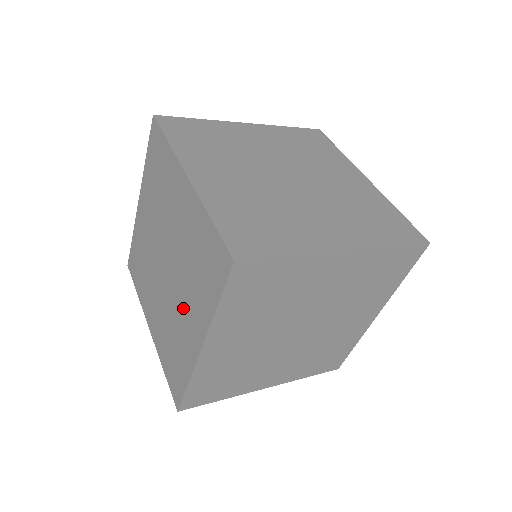
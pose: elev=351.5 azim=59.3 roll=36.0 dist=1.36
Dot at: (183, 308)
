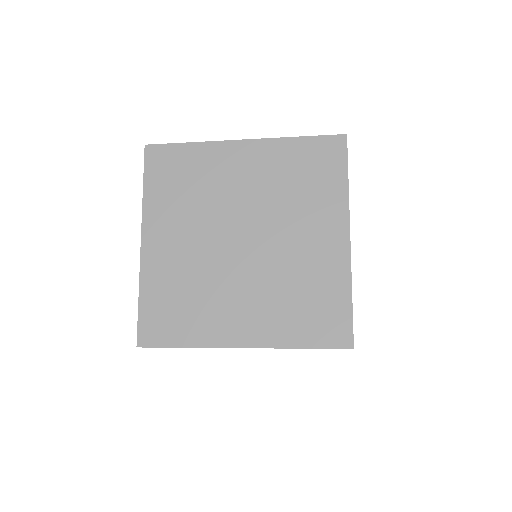
Dot at: occluded
